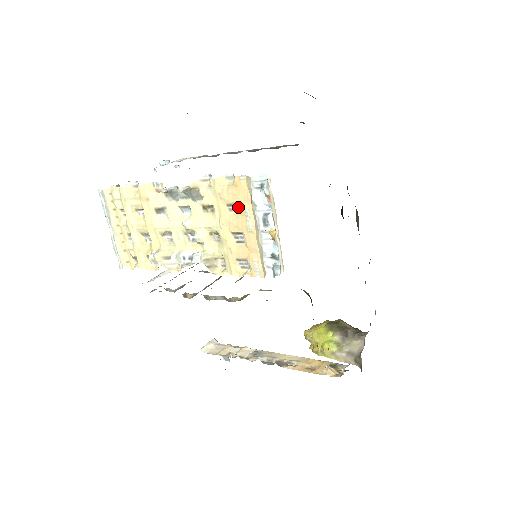
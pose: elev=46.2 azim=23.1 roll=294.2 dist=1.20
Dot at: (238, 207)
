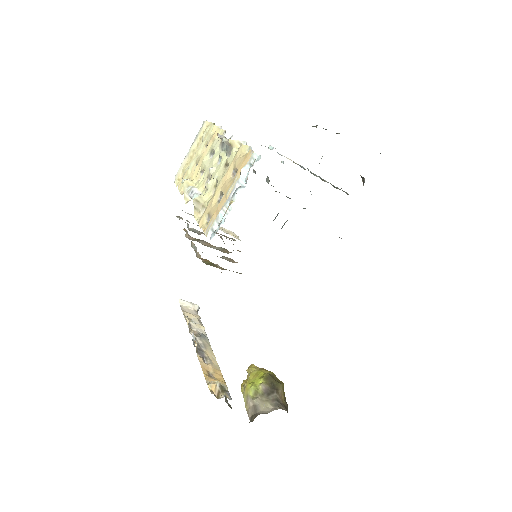
Dot at: occluded
